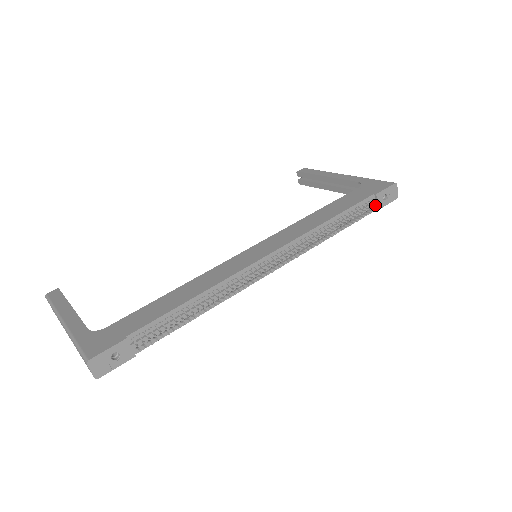
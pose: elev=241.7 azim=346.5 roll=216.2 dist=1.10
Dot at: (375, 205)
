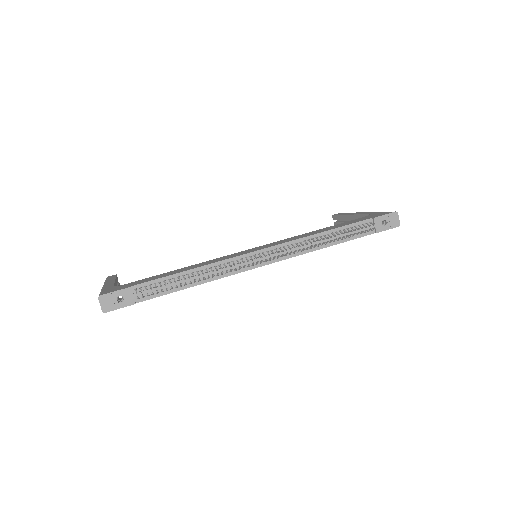
Dot at: (370, 226)
